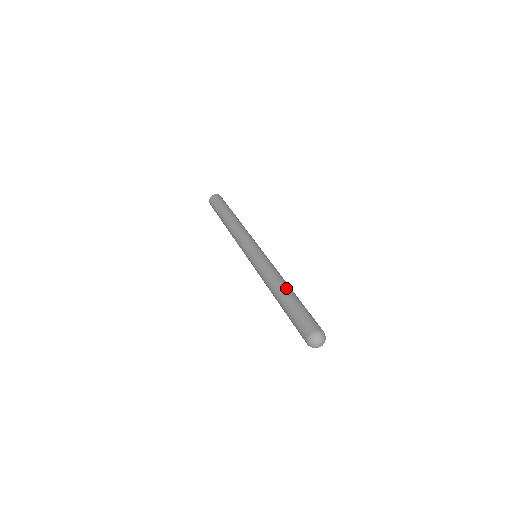
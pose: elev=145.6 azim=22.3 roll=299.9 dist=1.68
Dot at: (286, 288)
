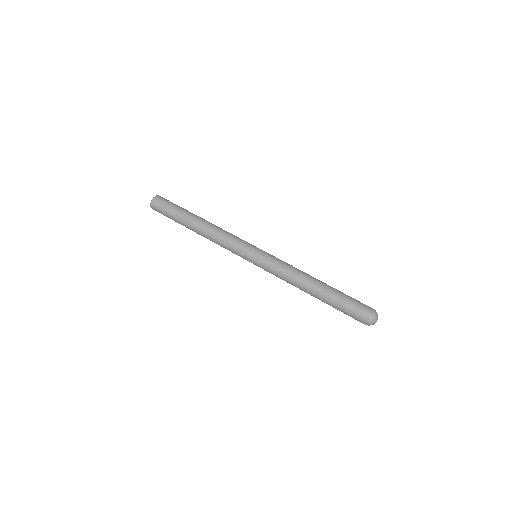
Dot at: (318, 280)
